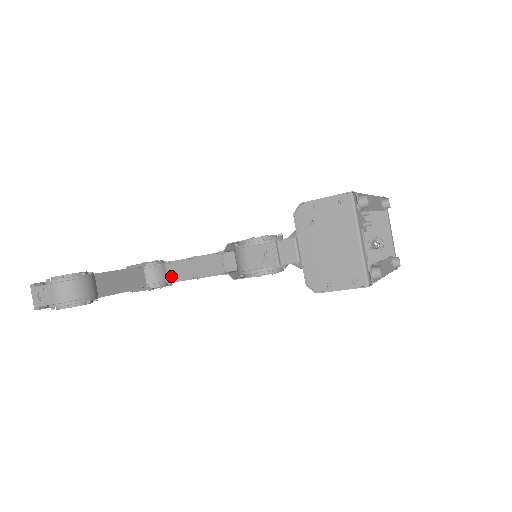
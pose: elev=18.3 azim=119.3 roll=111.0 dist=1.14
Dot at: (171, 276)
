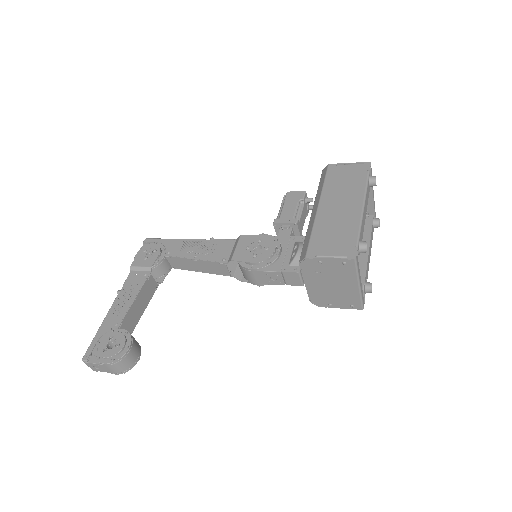
Dot at: (174, 265)
